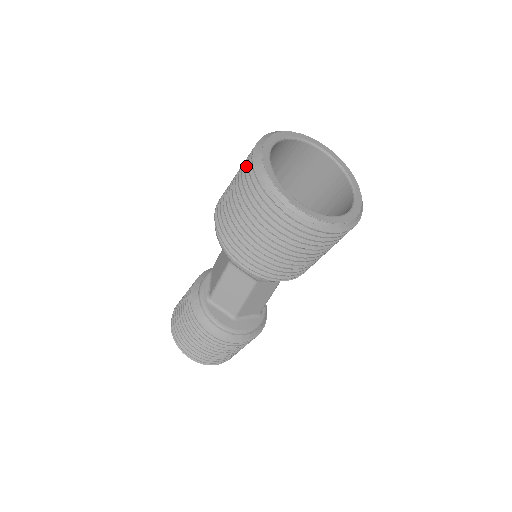
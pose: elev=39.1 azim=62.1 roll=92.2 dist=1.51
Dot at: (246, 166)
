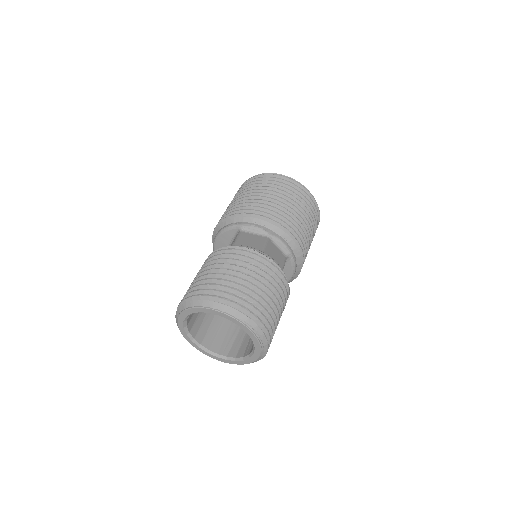
Dot at: occluded
